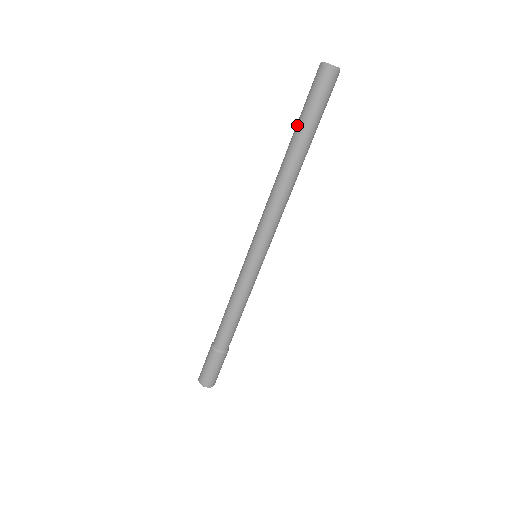
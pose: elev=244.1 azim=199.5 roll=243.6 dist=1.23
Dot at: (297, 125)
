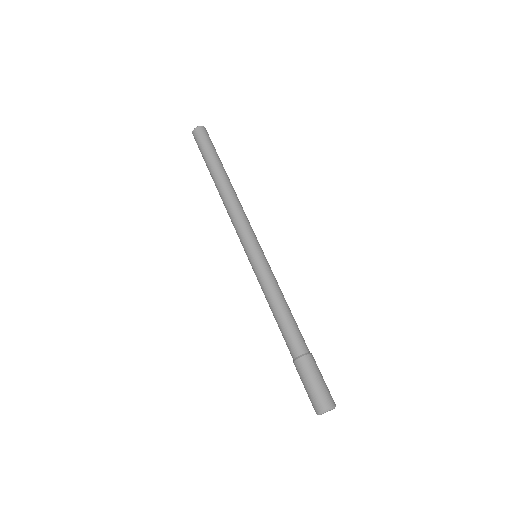
Dot at: (211, 159)
